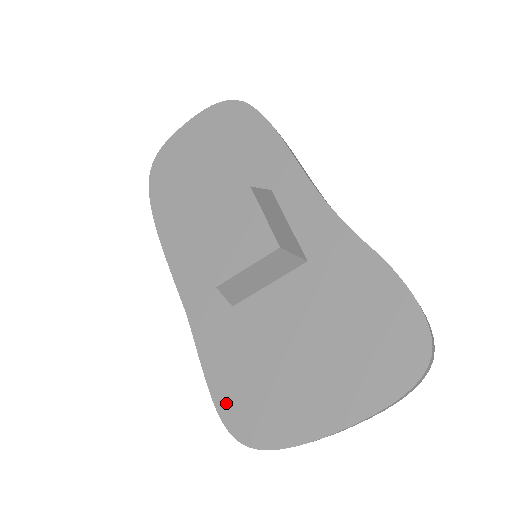
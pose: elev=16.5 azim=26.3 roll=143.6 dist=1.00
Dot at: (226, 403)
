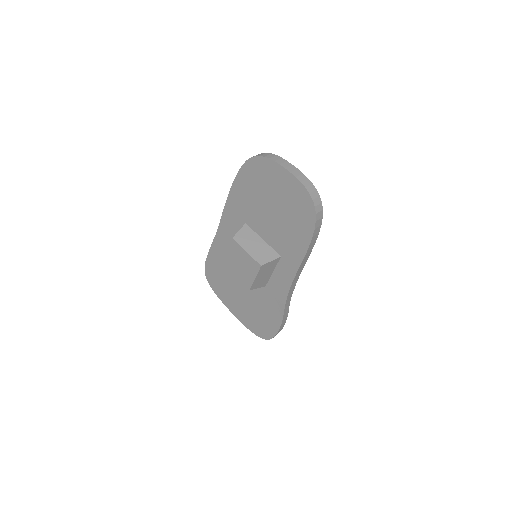
Dot at: (209, 266)
